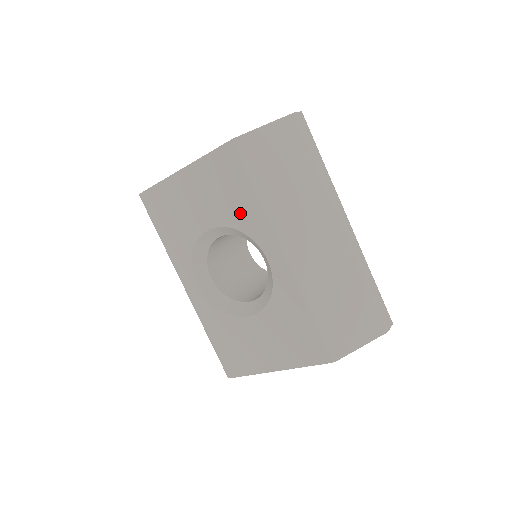
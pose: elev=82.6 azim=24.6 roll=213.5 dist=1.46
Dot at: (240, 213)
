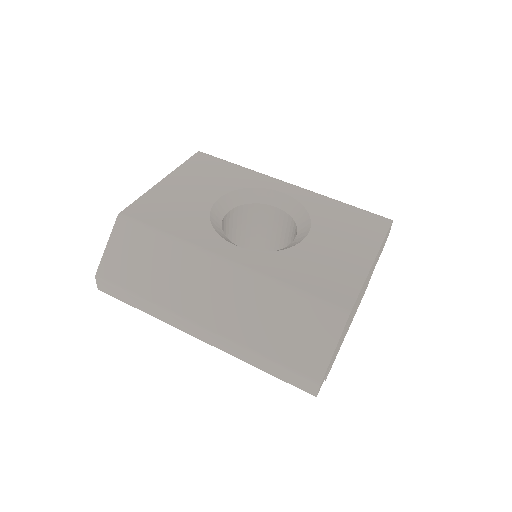
Dot at: (236, 179)
